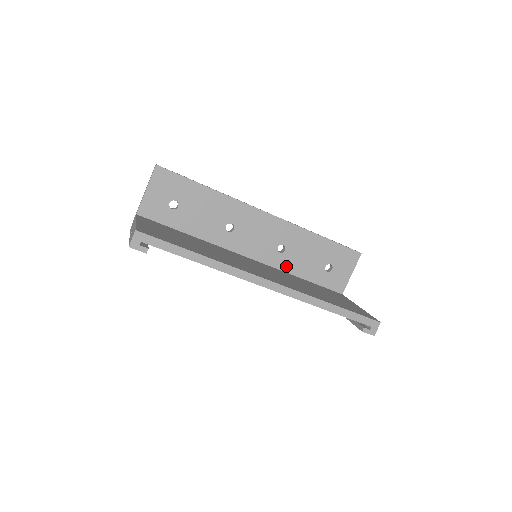
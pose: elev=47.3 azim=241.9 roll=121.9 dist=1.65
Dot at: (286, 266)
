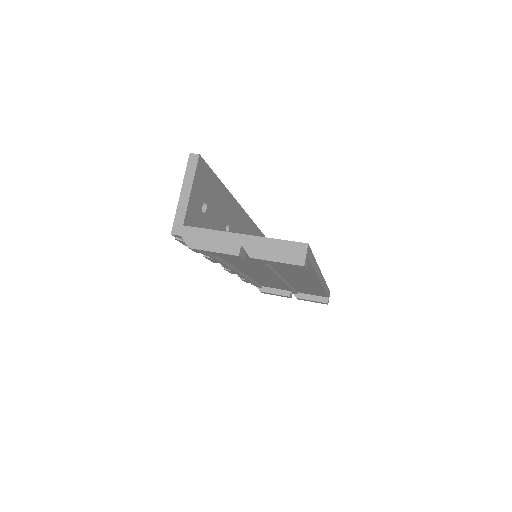
Dot at: occluded
